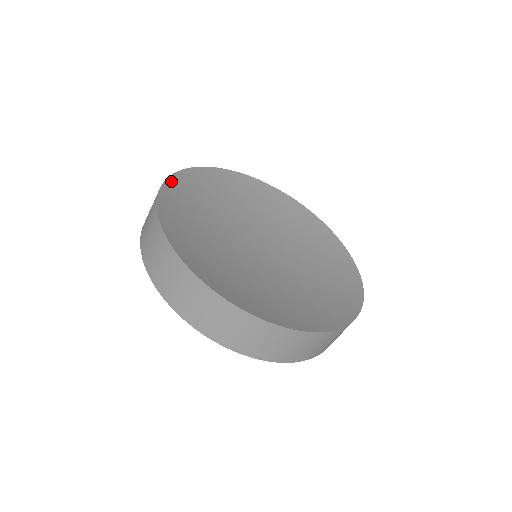
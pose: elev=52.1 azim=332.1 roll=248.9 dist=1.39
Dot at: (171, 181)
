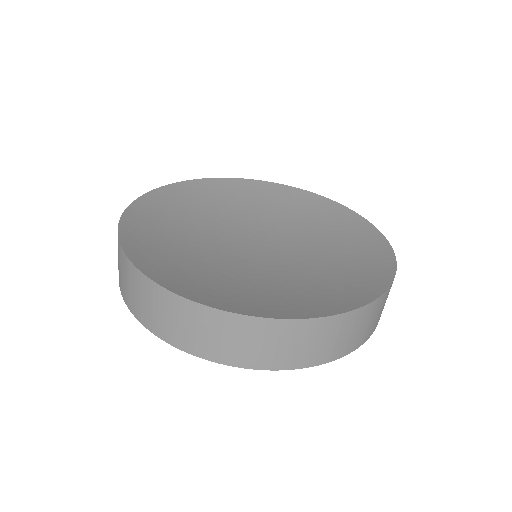
Dot at: (196, 182)
